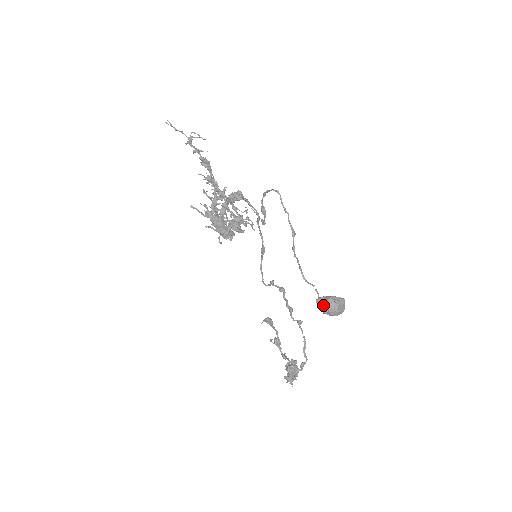
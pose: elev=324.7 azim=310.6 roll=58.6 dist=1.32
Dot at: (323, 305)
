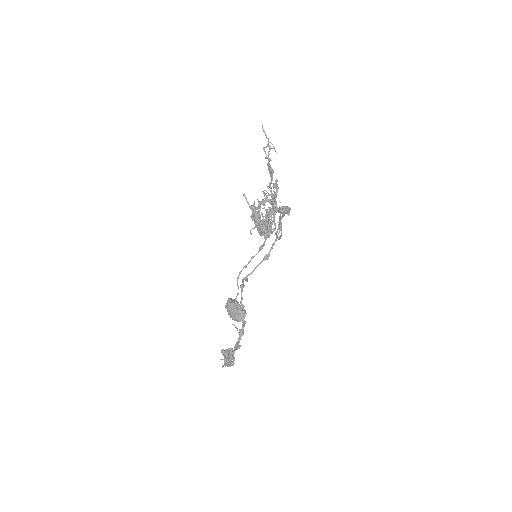
Dot at: (227, 304)
